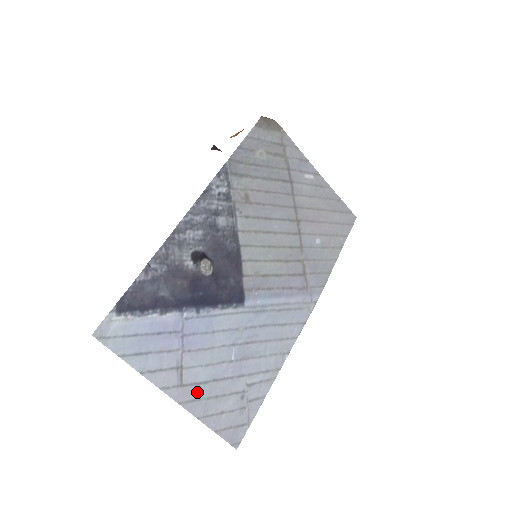
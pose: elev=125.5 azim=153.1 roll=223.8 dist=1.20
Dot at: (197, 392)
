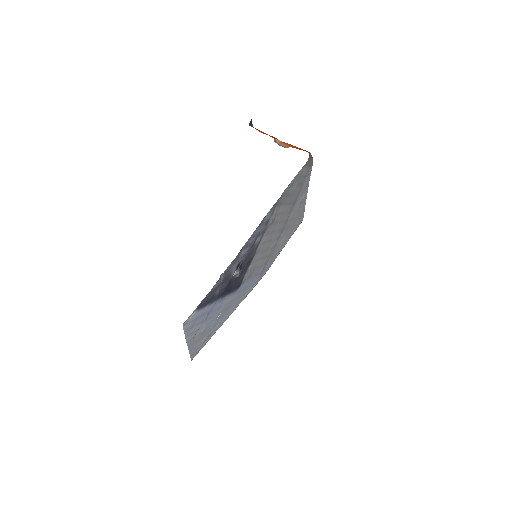
Dot at: (196, 339)
